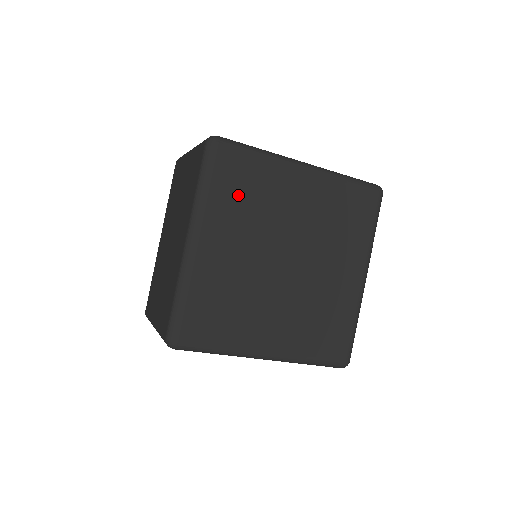
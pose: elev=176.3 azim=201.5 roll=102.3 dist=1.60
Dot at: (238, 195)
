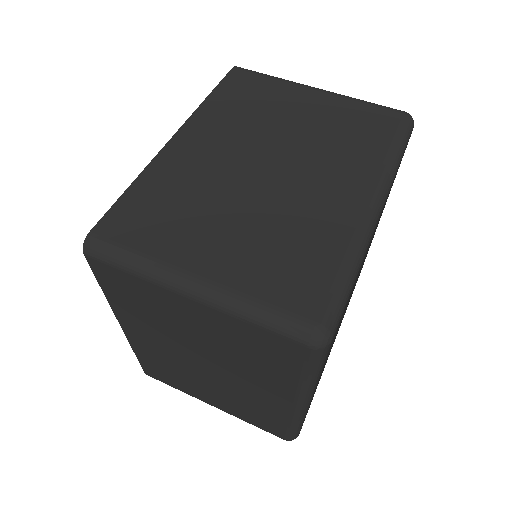
Dot at: (337, 329)
